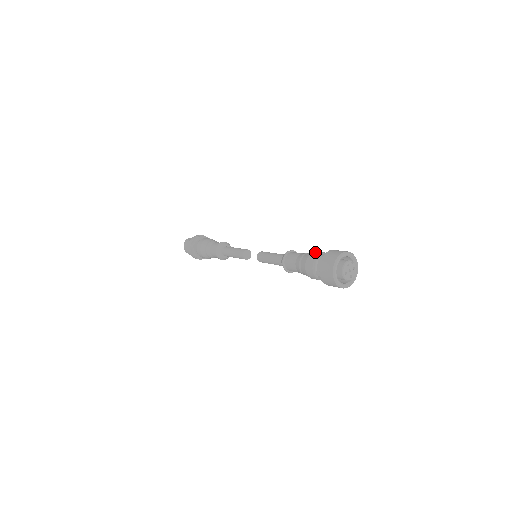
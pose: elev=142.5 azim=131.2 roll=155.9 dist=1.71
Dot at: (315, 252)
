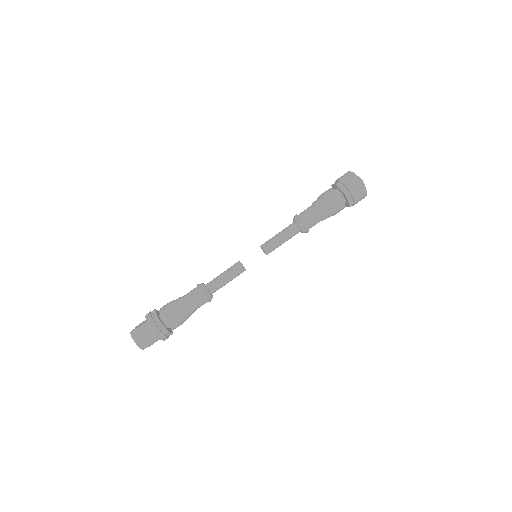
Dot at: occluded
